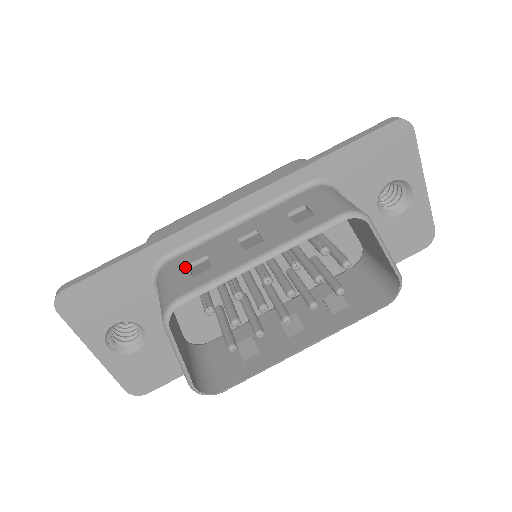
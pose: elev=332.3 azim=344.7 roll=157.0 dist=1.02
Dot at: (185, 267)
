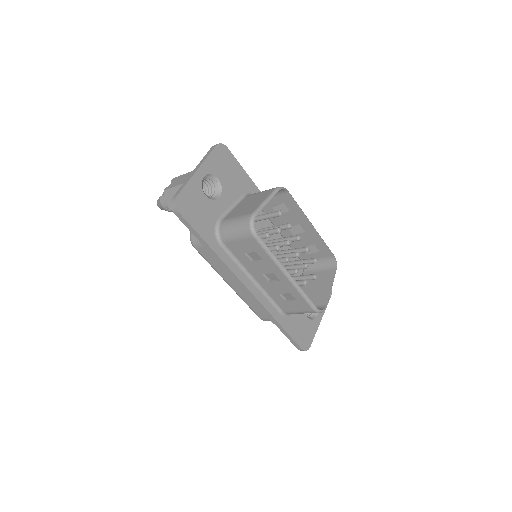
Dot at: (274, 202)
